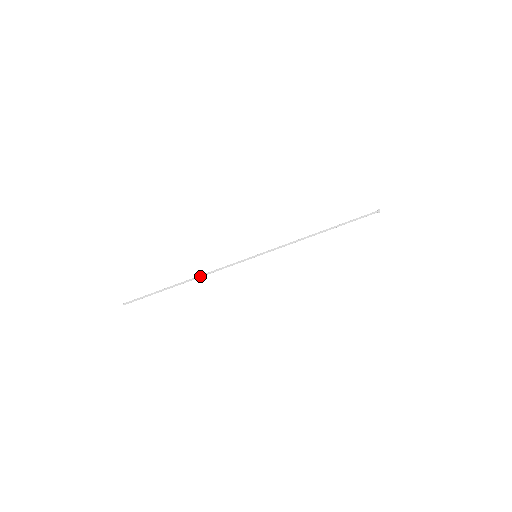
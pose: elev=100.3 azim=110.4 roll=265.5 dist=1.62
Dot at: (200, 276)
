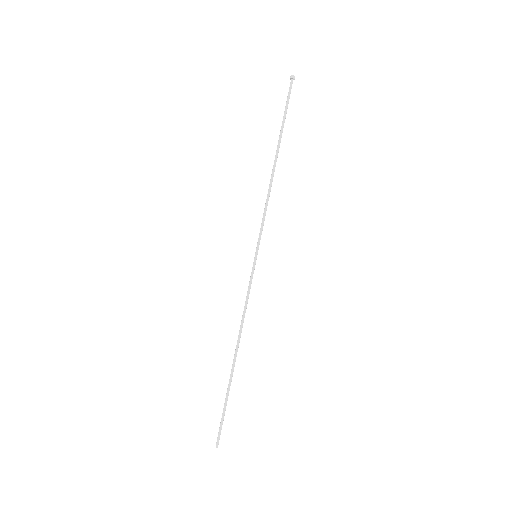
Dot at: (239, 336)
